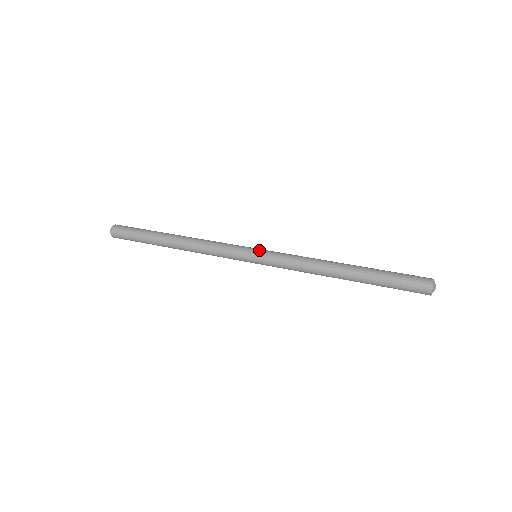
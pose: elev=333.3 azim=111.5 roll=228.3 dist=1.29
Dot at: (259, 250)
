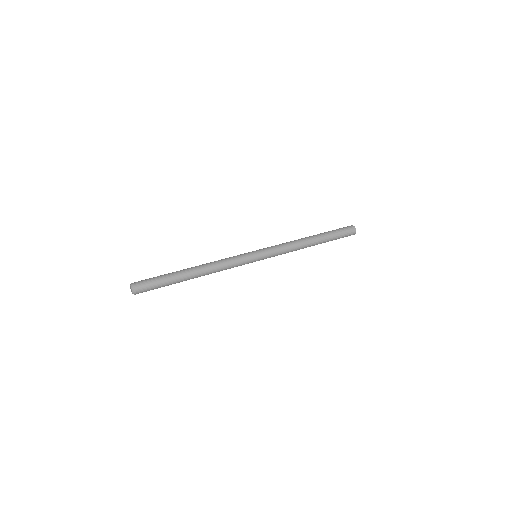
Dot at: (258, 251)
